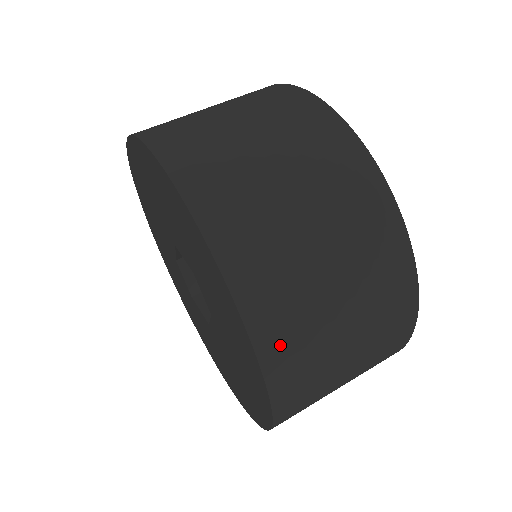
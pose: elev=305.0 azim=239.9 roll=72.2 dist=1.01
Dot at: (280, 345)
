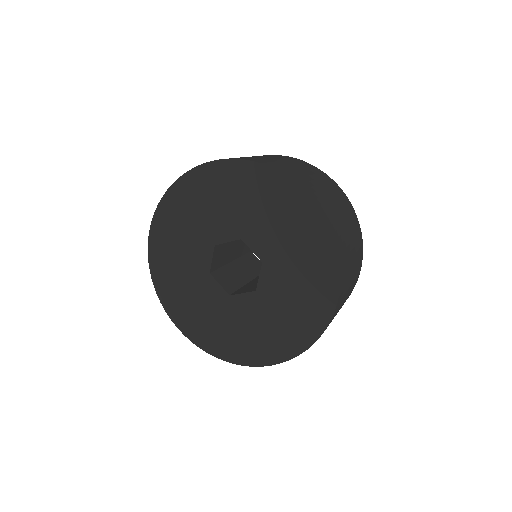
Dot at: occluded
